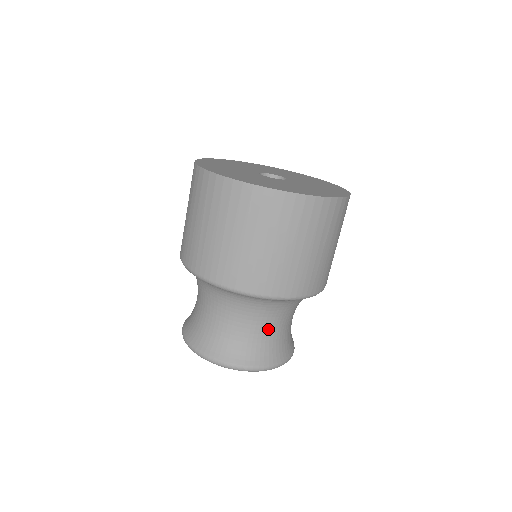
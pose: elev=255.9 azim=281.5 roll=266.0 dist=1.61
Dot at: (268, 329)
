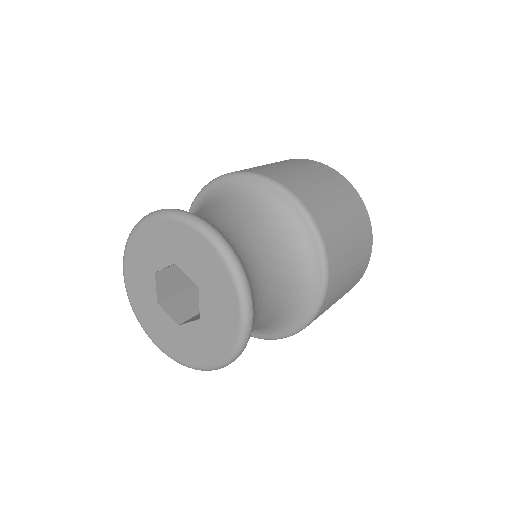
Dot at: (259, 250)
